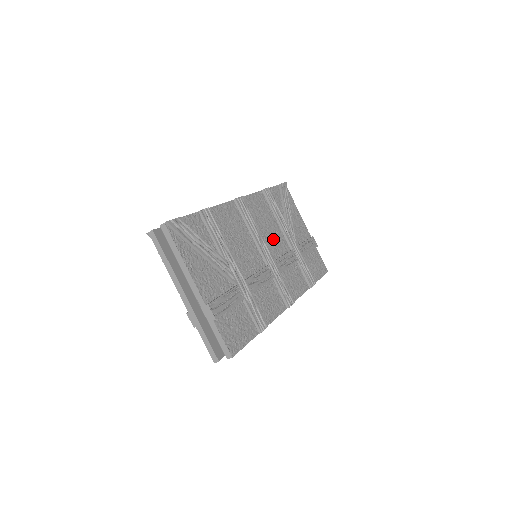
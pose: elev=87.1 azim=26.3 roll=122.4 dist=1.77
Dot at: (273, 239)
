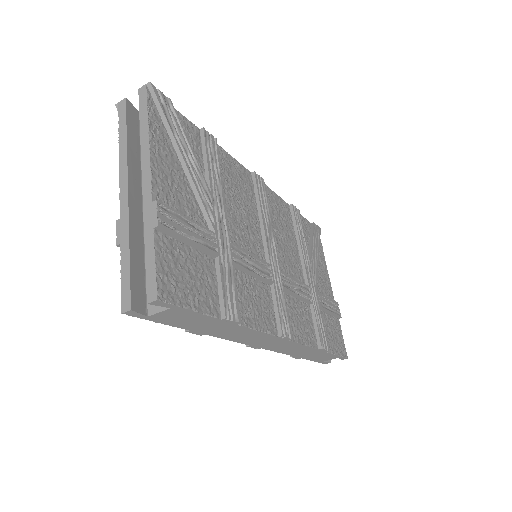
Dot at: (286, 254)
